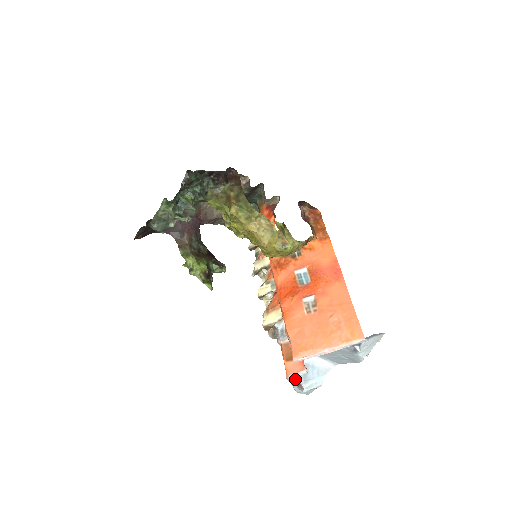
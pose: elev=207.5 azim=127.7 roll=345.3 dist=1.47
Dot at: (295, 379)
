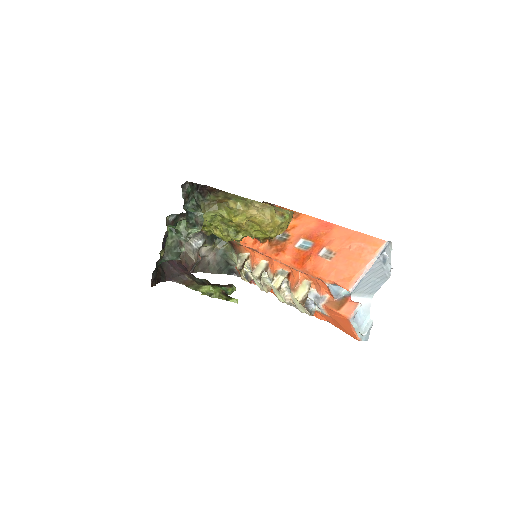
Dot at: occluded
